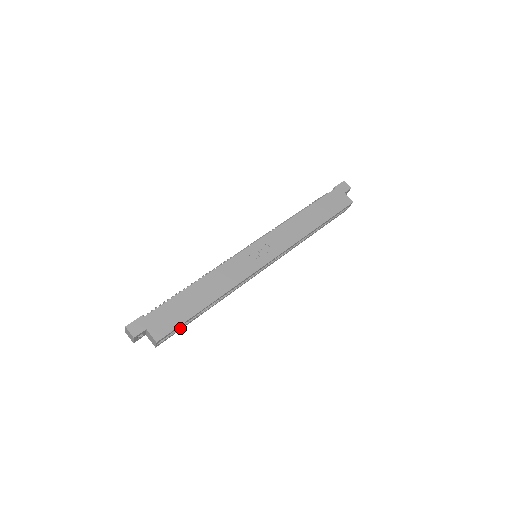
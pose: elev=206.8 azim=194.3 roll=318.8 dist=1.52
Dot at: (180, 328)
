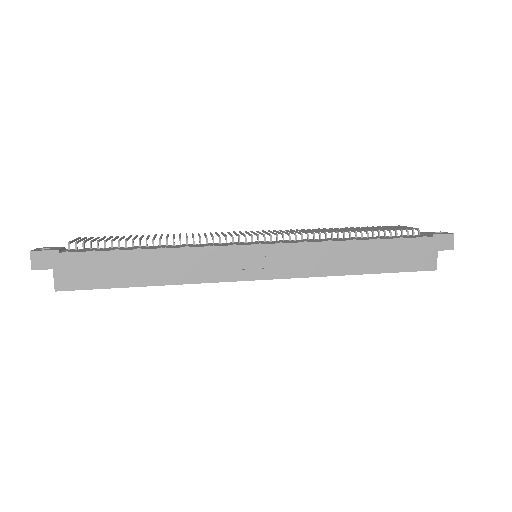
Dot at: occluded
